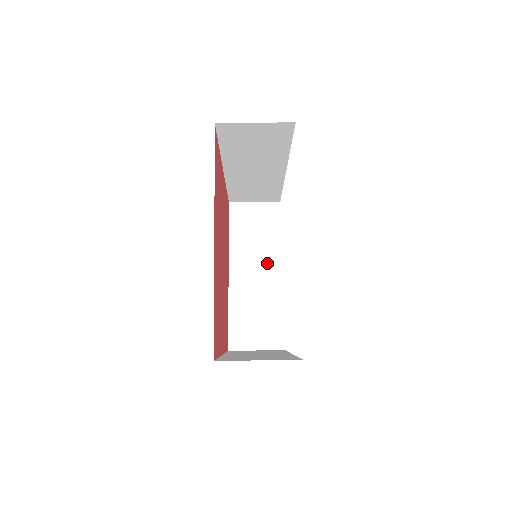
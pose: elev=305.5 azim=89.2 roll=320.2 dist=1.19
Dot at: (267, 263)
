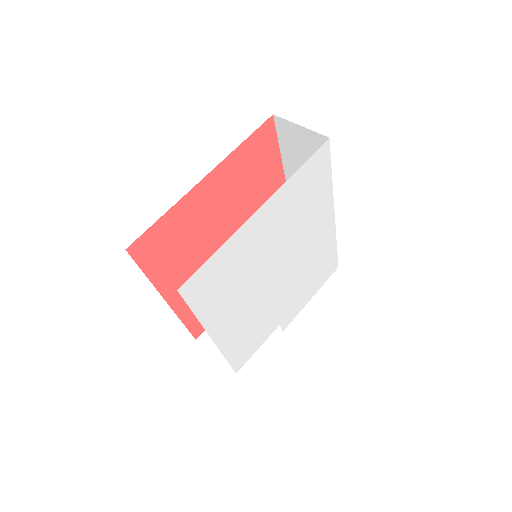
Dot at: occluded
